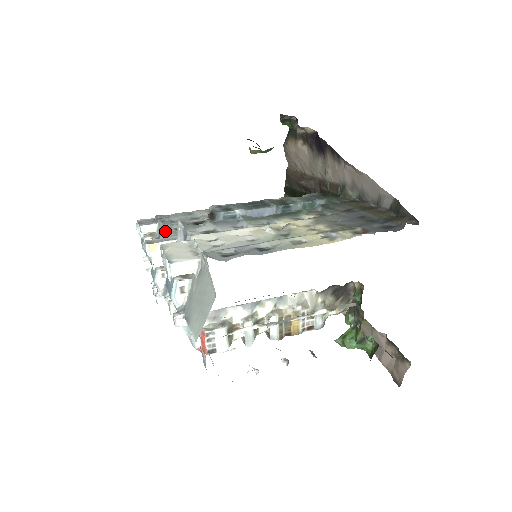
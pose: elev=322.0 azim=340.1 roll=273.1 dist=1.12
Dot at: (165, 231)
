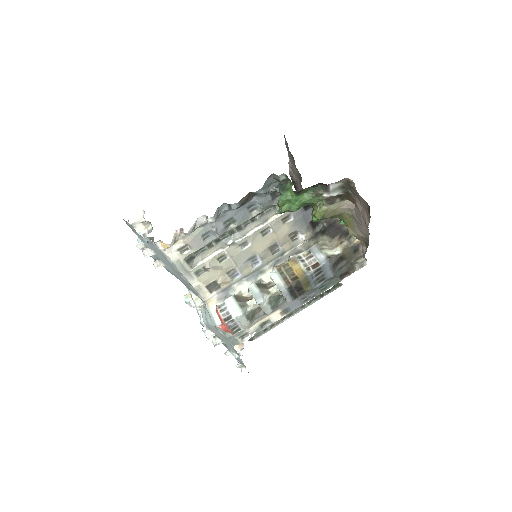
Dot at: occluded
